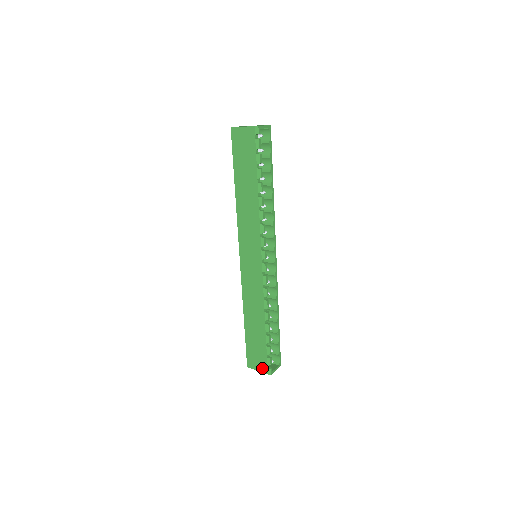
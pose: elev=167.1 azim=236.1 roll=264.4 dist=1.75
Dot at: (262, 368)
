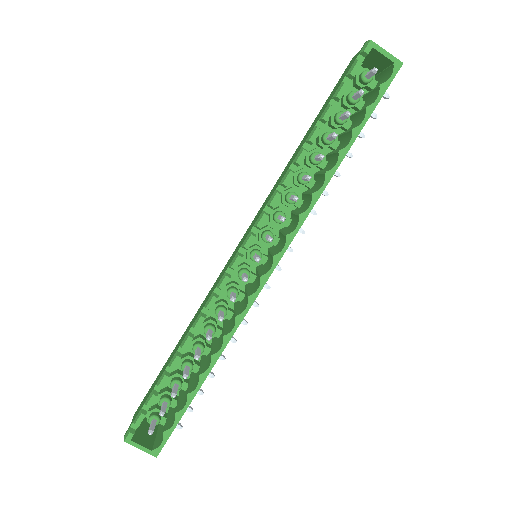
Dot at: occluded
